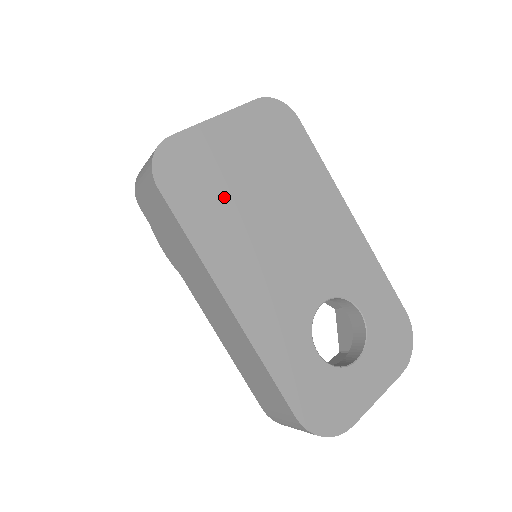
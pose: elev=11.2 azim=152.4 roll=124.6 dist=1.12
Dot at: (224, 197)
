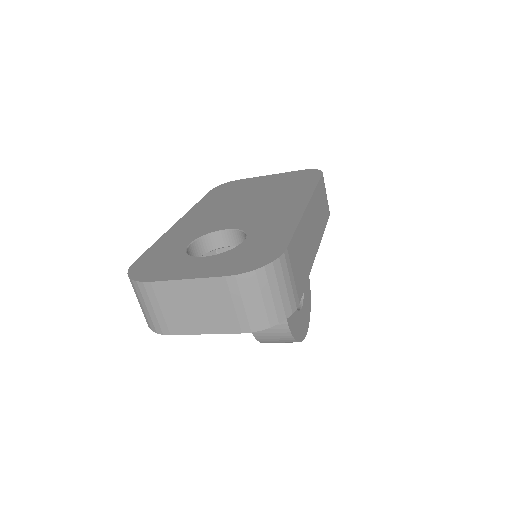
Dot at: (234, 193)
